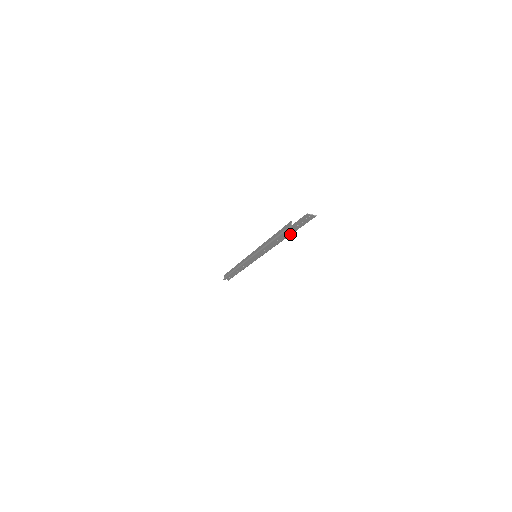
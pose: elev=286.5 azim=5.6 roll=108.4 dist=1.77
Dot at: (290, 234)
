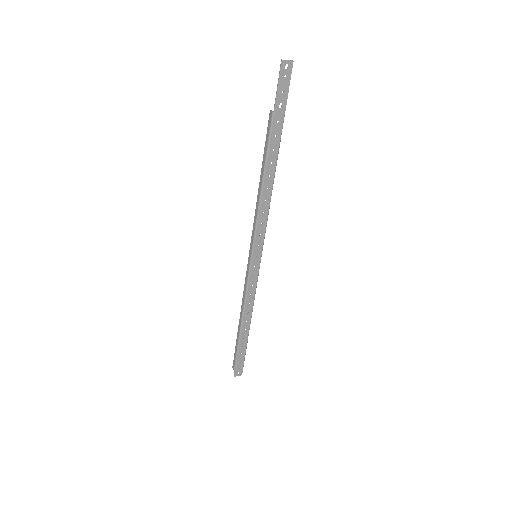
Dot at: (278, 144)
